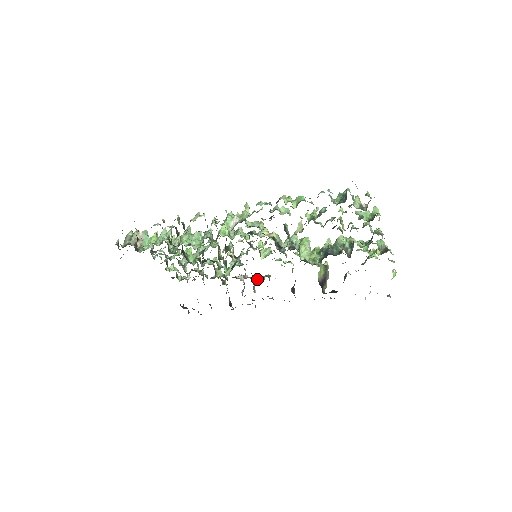
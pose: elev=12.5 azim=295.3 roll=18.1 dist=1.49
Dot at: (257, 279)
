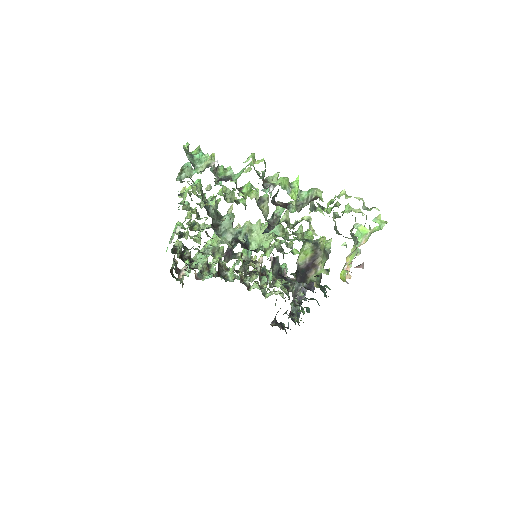
Dot at: (286, 280)
